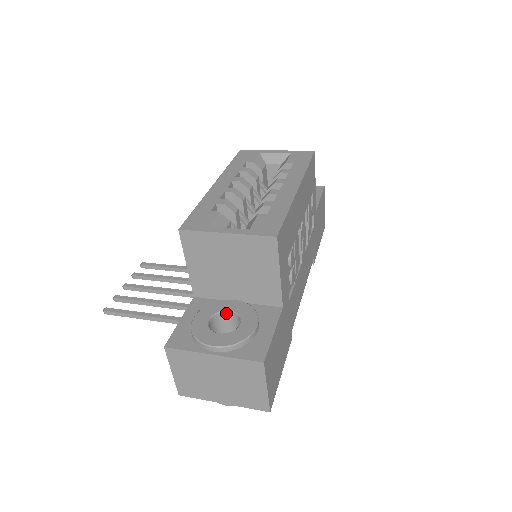
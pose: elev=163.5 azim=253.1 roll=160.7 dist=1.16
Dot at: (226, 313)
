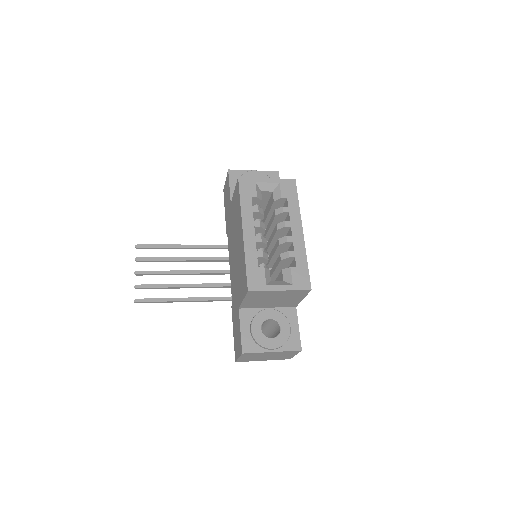
Dot at: (267, 320)
